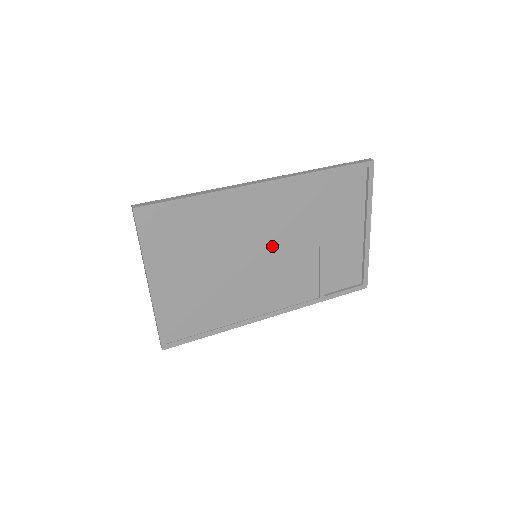
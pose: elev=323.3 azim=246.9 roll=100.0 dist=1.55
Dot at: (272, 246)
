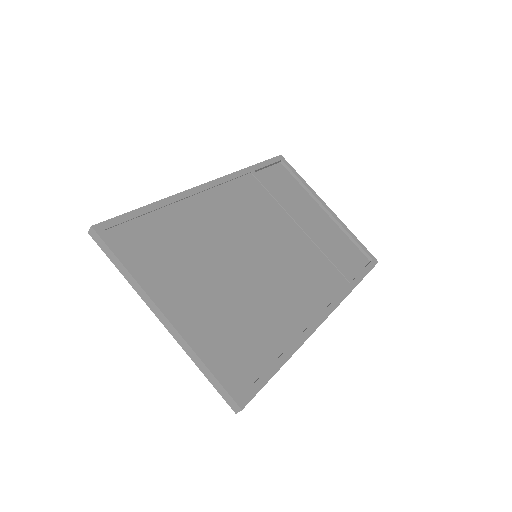
Dot at: (262, 240)
